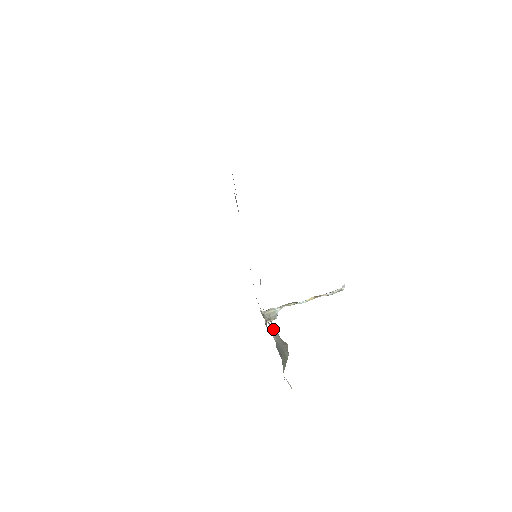
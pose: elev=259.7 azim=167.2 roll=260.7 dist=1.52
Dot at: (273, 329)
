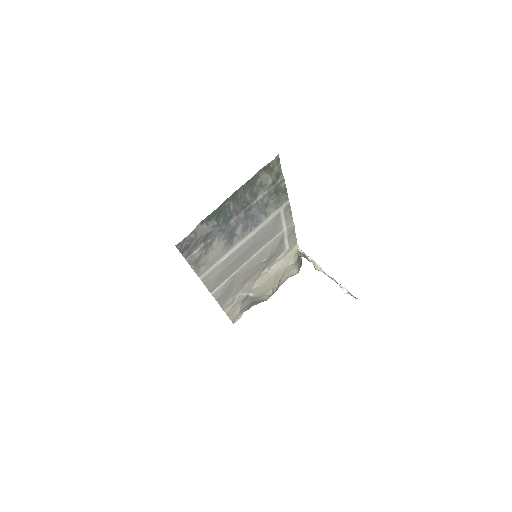
Dot at: (252, 290)
